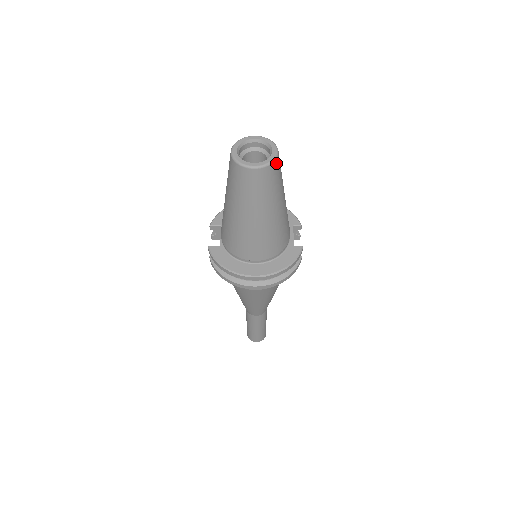
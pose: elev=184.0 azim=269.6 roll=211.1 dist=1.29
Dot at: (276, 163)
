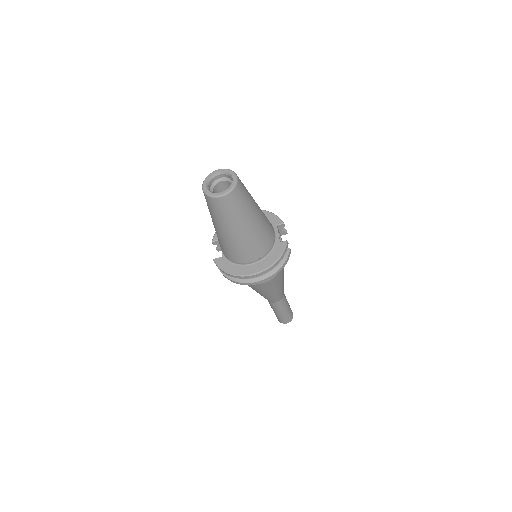
Dot at: (238, 187)
